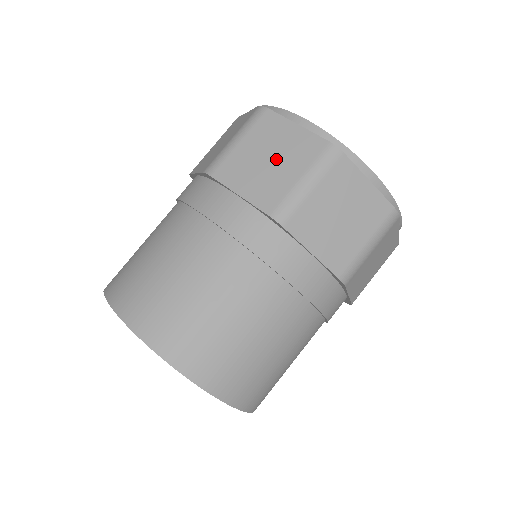
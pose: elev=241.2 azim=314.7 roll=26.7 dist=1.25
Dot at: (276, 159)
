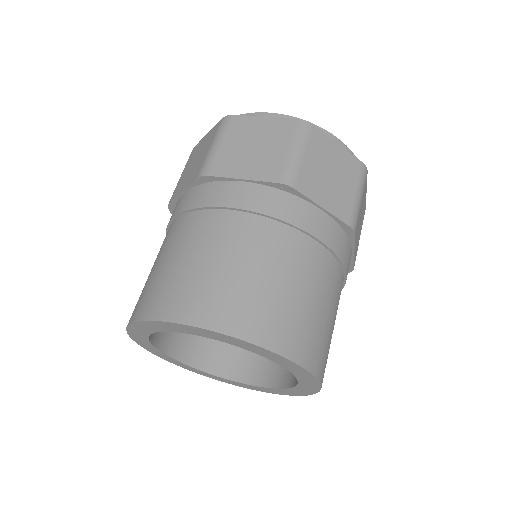
Dot at: (261, 144)
